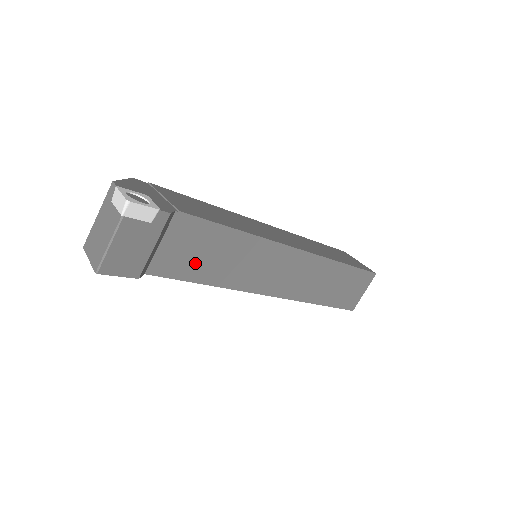
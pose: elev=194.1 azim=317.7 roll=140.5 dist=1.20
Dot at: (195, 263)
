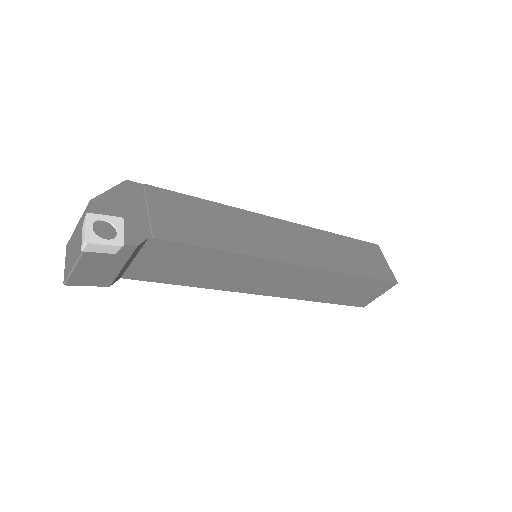
Dot at: (174, 272)
